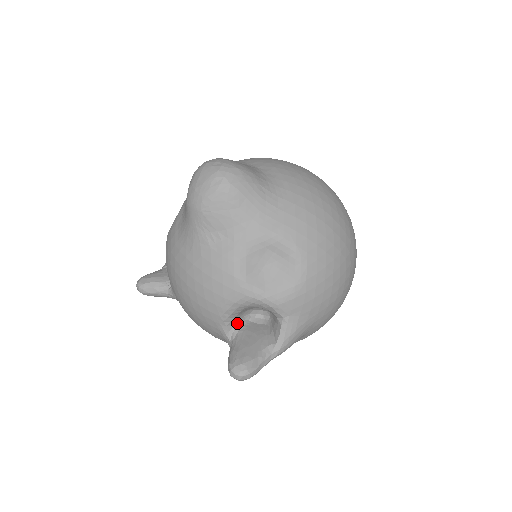
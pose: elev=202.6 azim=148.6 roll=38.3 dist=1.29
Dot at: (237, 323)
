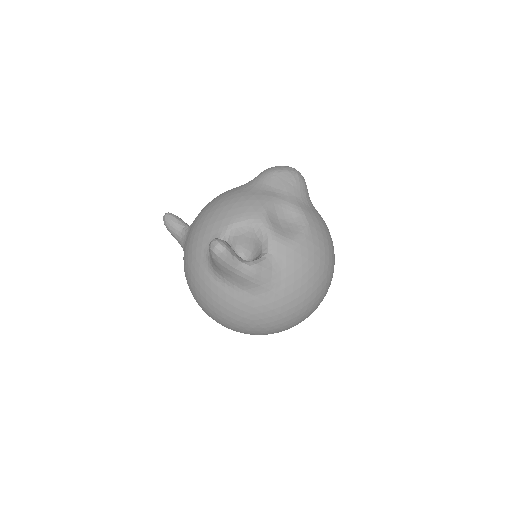
Dot at: (230, 244)
